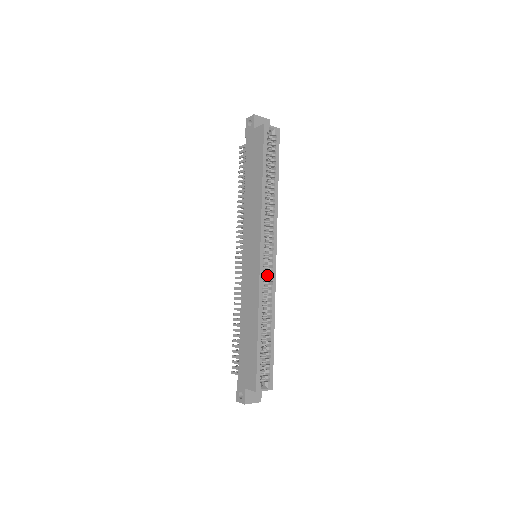
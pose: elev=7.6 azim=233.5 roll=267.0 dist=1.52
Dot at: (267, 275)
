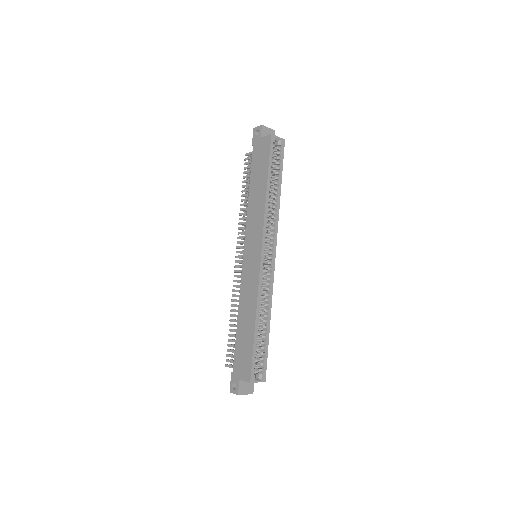
Dot at: (266, 274)
